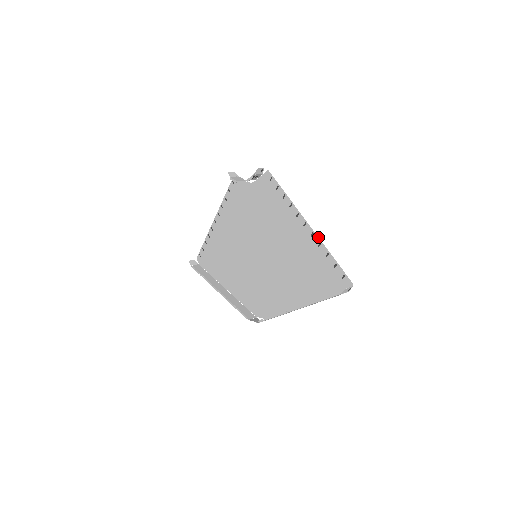
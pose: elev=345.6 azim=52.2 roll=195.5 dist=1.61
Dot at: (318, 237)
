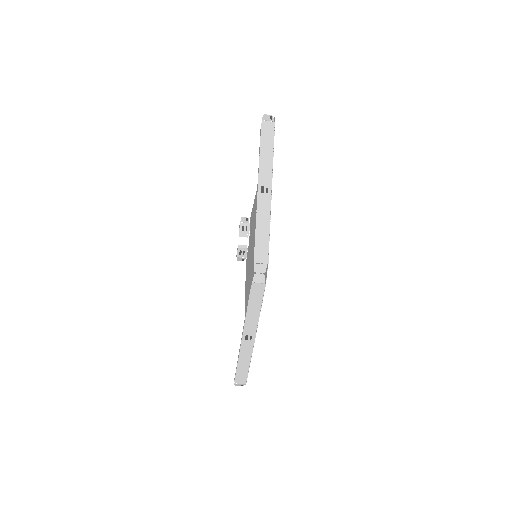
Dot at: occluded
